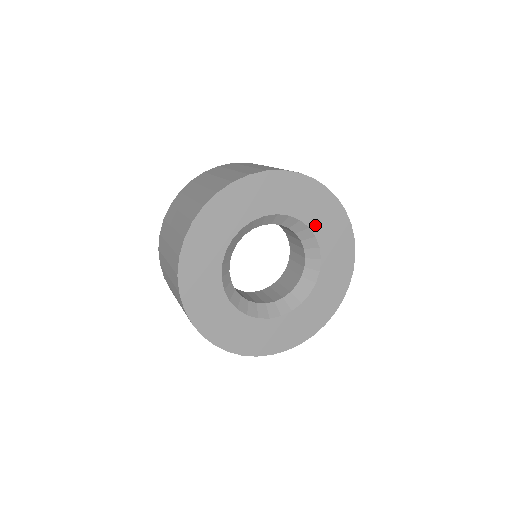
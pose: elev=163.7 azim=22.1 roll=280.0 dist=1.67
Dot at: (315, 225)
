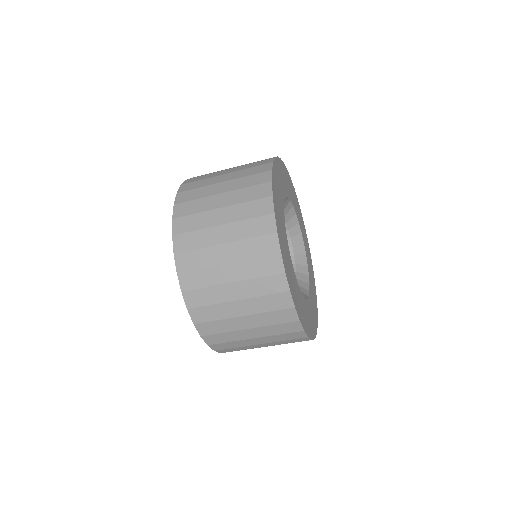
Dot at: (302, 234)
